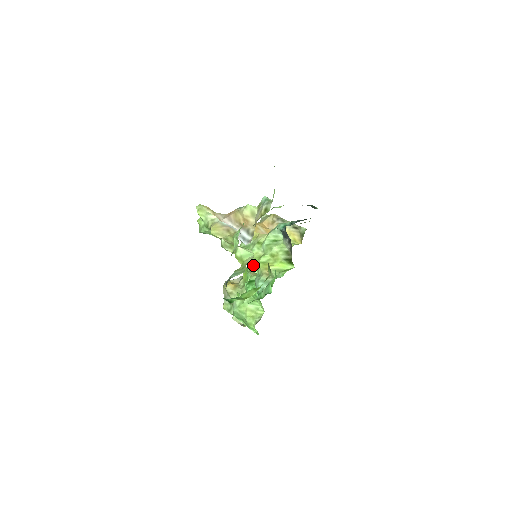
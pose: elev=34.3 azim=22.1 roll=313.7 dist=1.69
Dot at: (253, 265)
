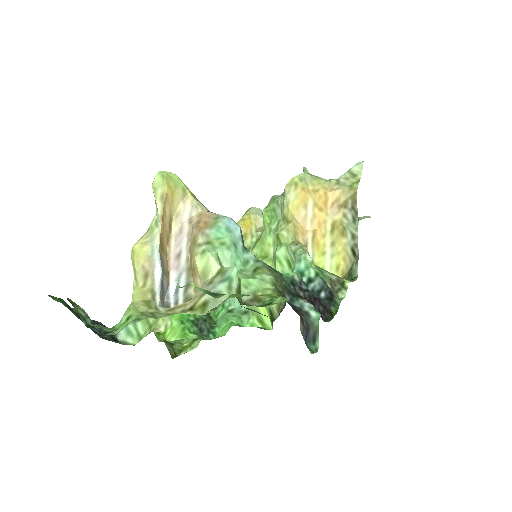
Dot at: occluded
